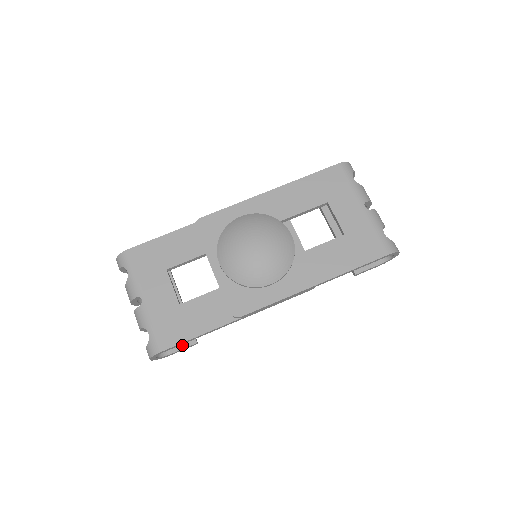
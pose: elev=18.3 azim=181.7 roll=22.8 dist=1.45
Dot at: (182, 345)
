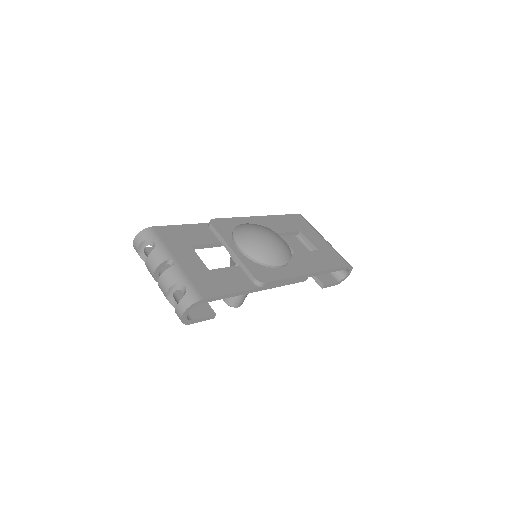
Dot at: (203, 314)
